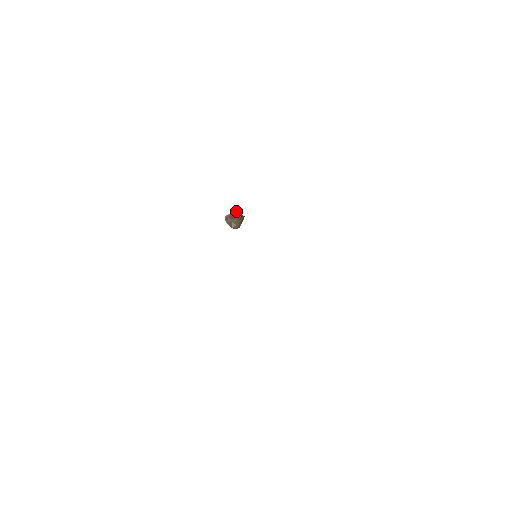
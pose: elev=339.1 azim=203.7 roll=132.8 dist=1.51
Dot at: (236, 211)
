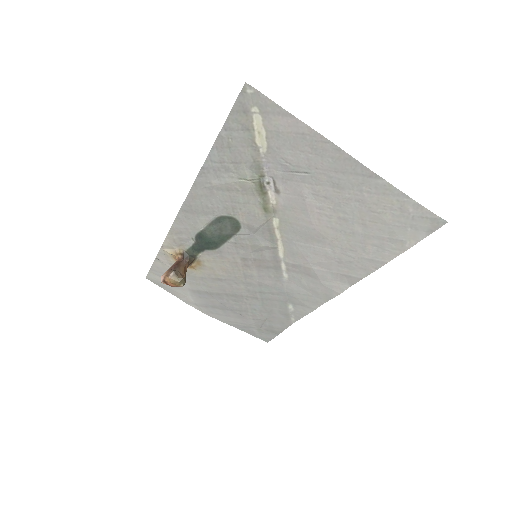
Dot at: (176, 261)
